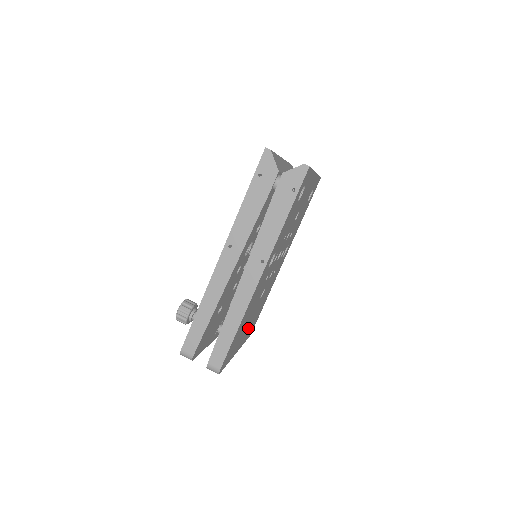
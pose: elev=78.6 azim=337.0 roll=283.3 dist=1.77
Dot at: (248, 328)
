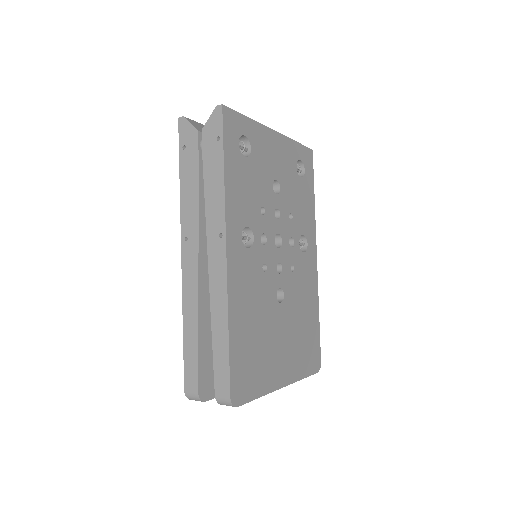
Dot at: (289, 351)
